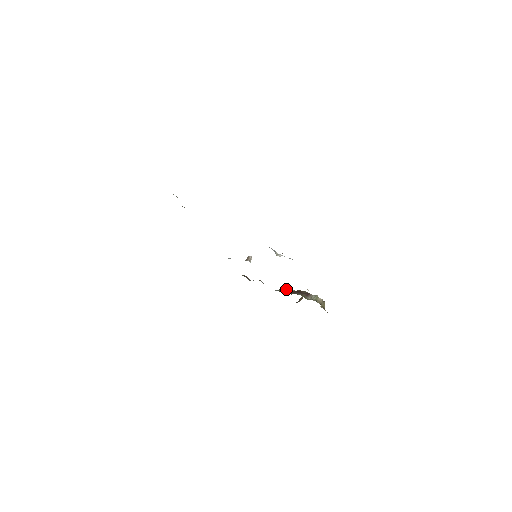
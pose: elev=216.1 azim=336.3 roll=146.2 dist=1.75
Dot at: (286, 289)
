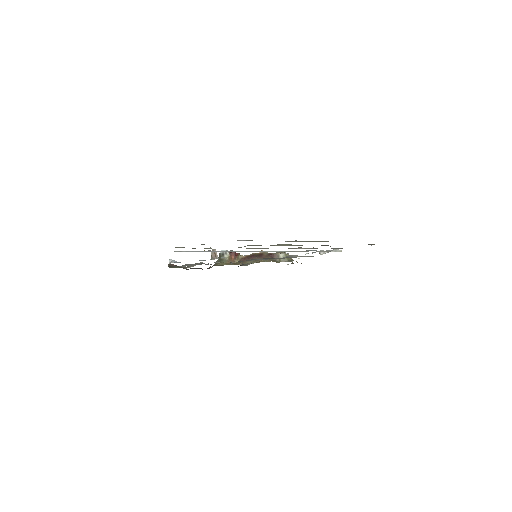
Dot at: (230, 257)
